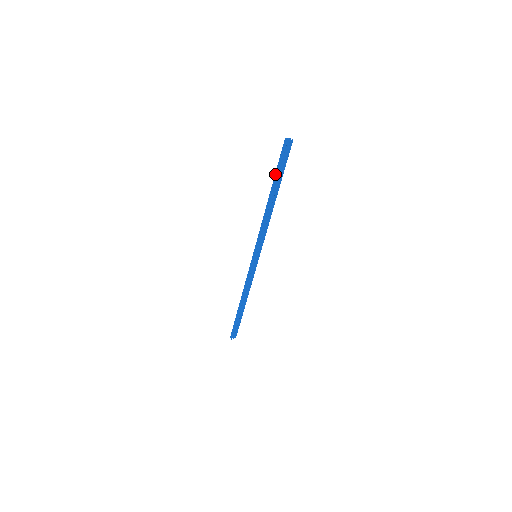
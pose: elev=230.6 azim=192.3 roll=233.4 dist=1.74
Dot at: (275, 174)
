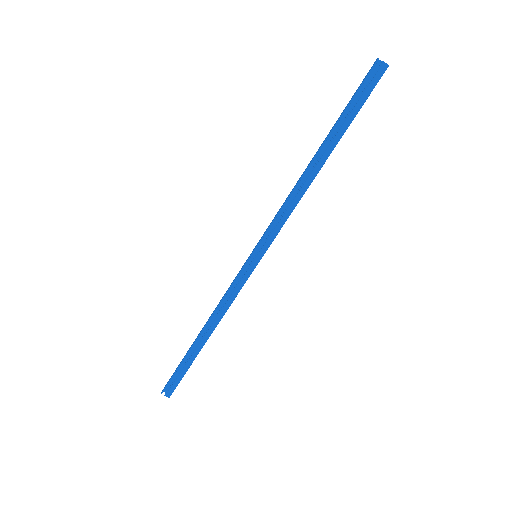
Dot at: occluded
